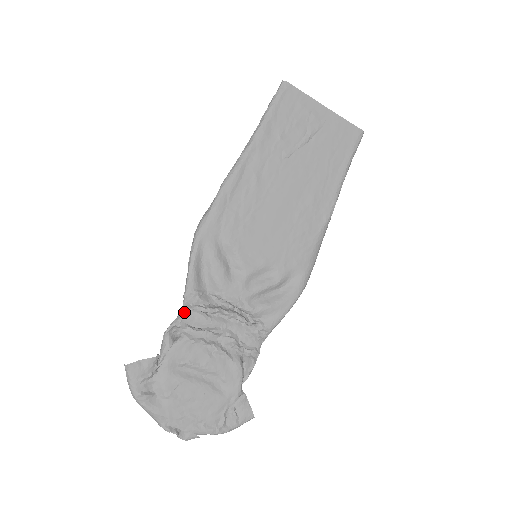
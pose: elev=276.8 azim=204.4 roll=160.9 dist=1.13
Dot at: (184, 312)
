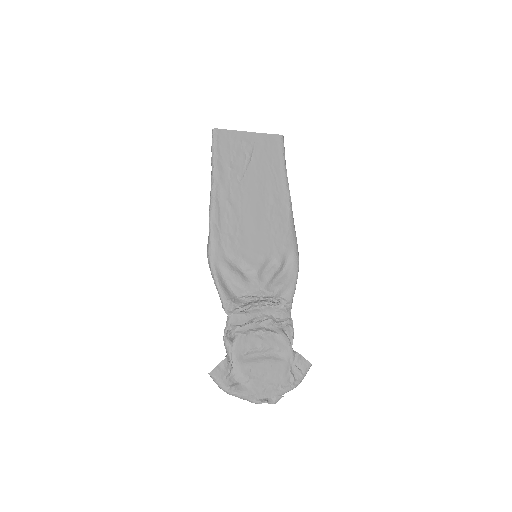
Dot at: (229, 318)
